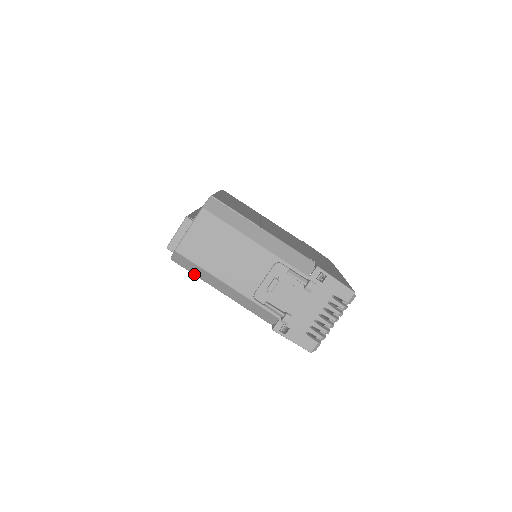
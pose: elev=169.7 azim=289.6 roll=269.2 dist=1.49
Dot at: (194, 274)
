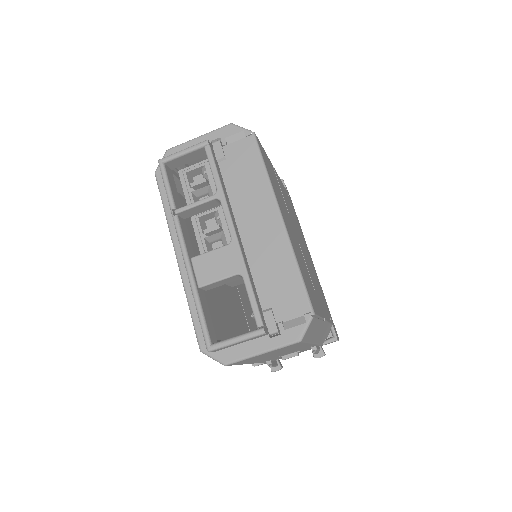
Dot at: occluded
